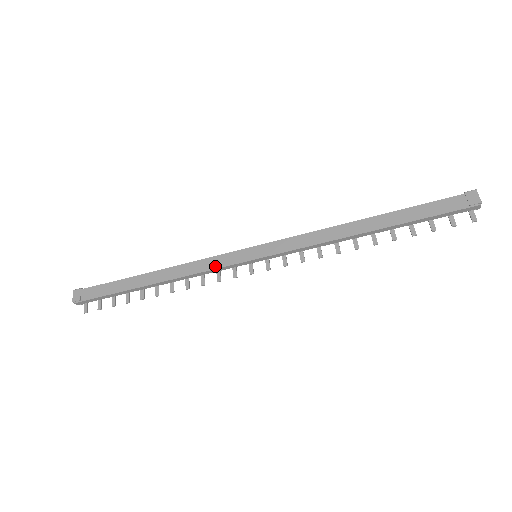
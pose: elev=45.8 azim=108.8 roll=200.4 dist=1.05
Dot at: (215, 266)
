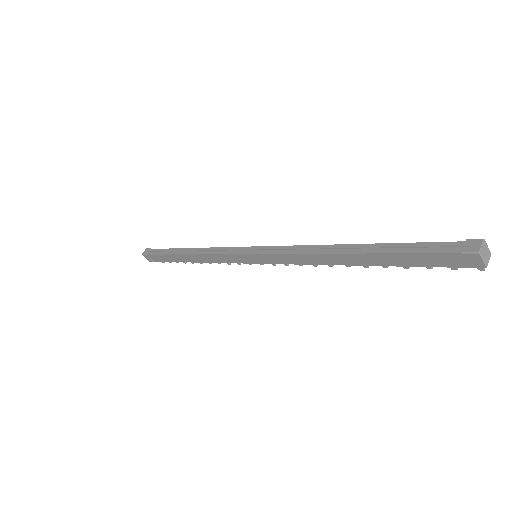
Dot at: (228, 261)
